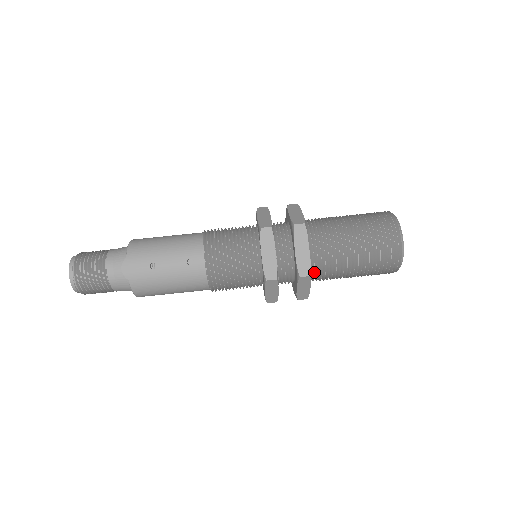
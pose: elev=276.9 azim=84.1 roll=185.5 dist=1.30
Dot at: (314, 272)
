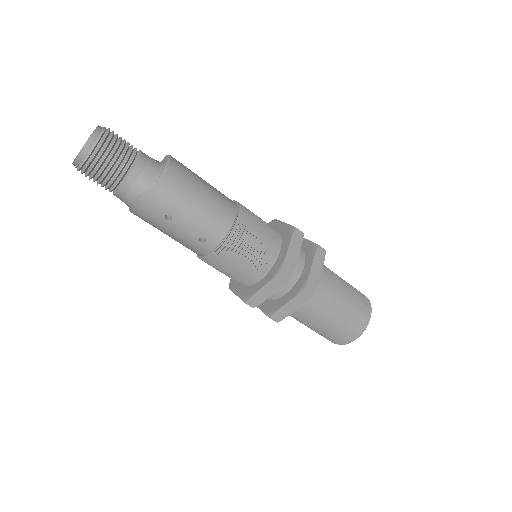
Dot at: occluded
